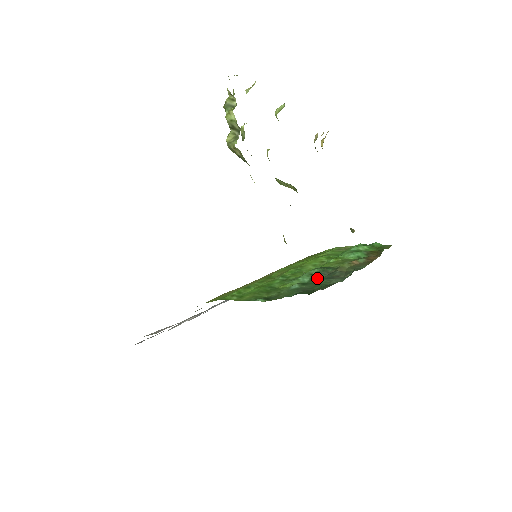
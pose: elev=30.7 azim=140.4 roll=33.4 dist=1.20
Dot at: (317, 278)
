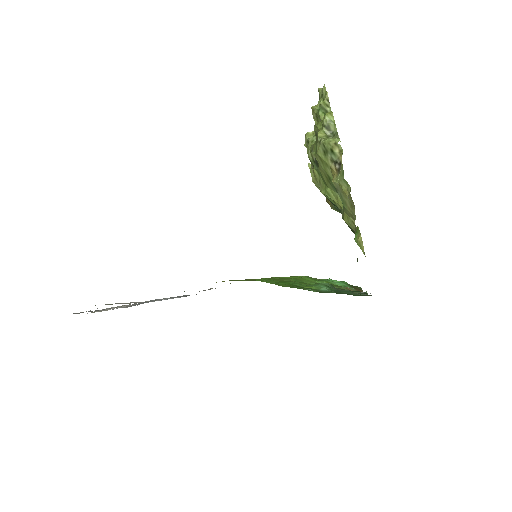
Dot at: (334, 290)
